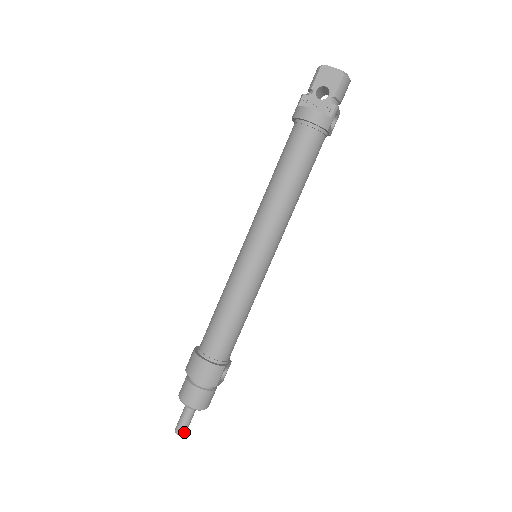
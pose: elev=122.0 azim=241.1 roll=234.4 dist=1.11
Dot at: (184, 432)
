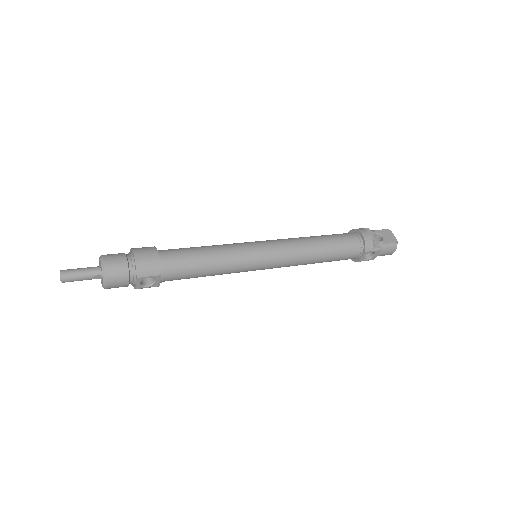
Dot at: (66, 278)
